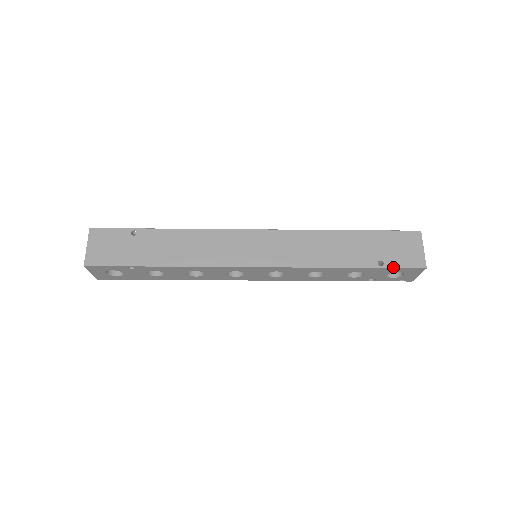
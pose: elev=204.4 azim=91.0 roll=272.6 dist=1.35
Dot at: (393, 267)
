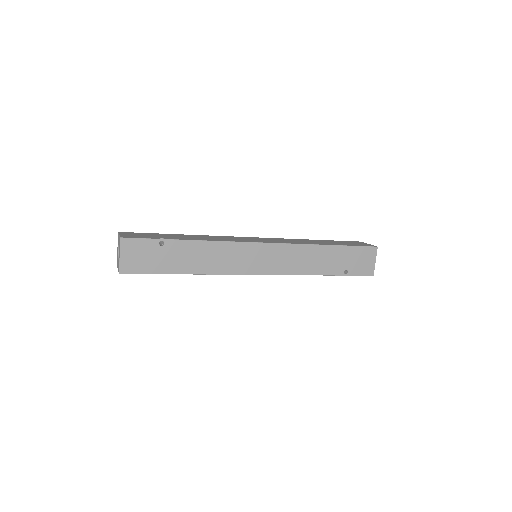
Dot at: (353, 275)
